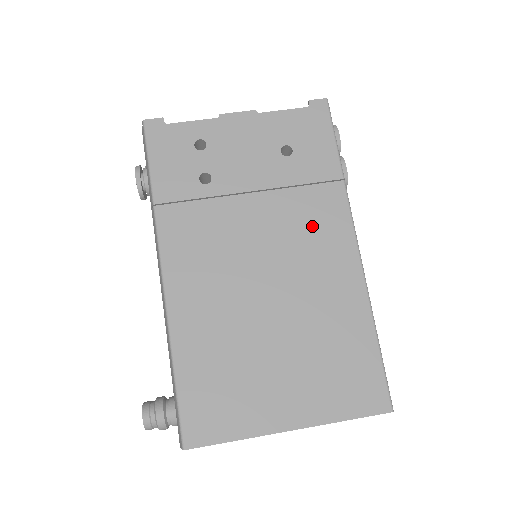
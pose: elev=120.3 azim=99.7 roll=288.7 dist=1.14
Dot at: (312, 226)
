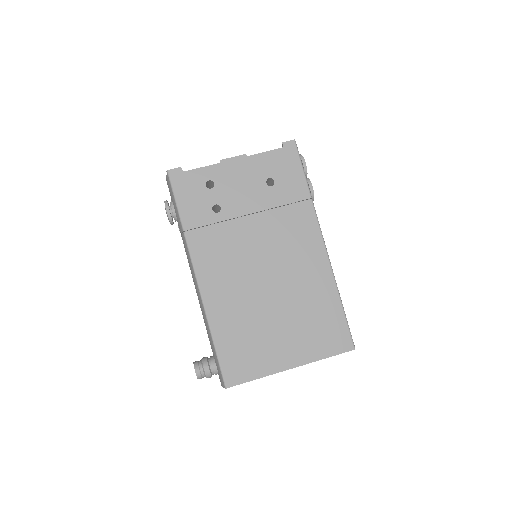
Dot at: (293, 234)
